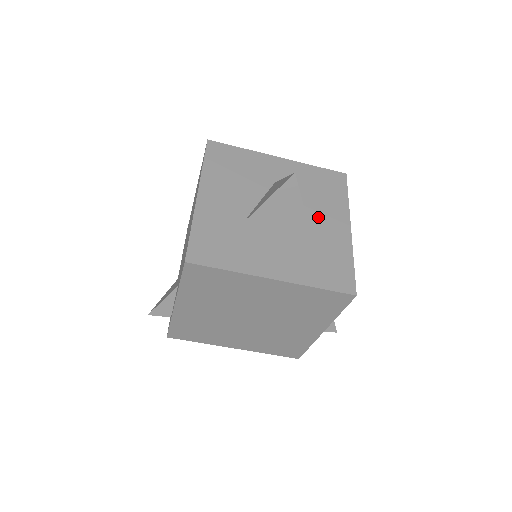
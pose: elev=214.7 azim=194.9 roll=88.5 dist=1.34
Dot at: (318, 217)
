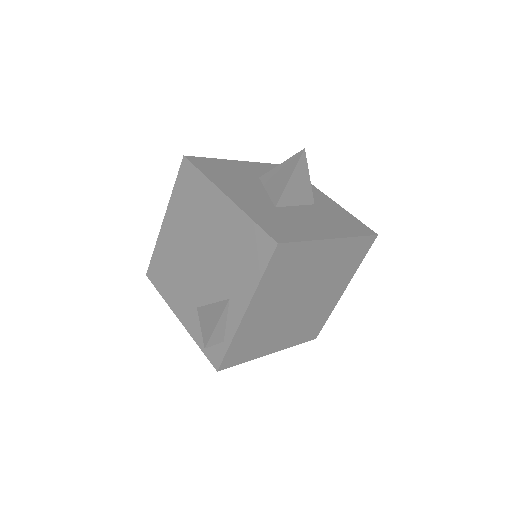
Dot at: occluded
